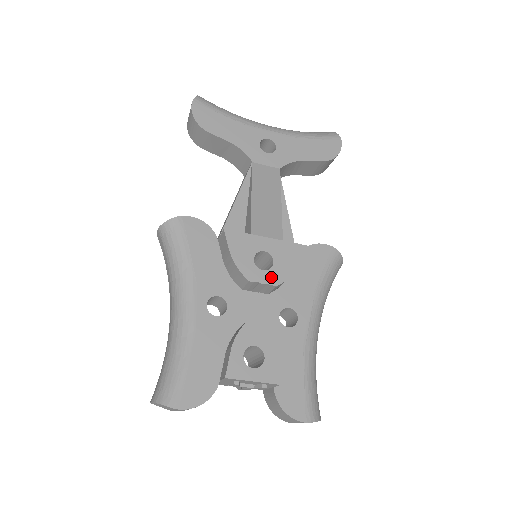
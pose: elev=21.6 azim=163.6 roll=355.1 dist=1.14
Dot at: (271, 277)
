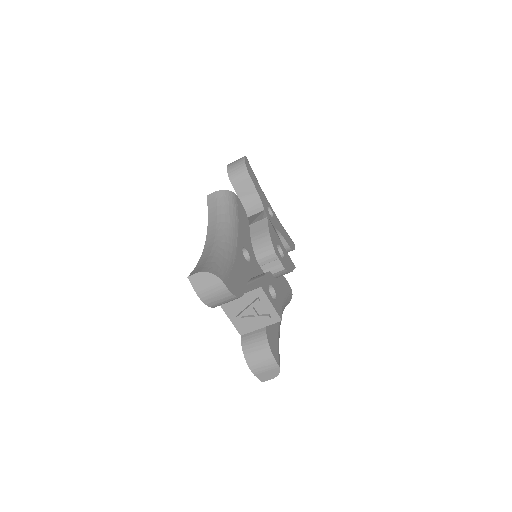
Dot at: (283, 262)
